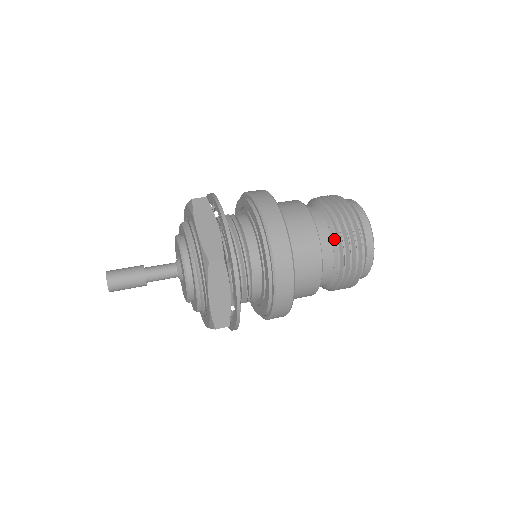
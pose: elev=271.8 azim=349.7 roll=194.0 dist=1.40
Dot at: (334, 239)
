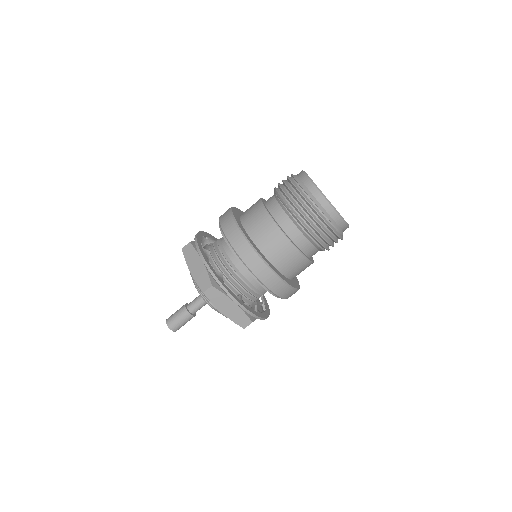
Dot at: (293, 220)
